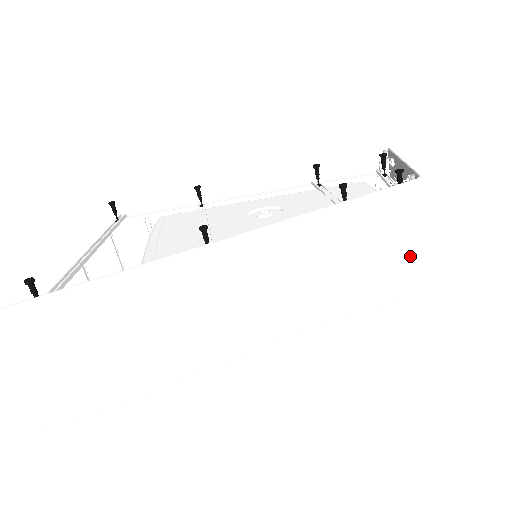
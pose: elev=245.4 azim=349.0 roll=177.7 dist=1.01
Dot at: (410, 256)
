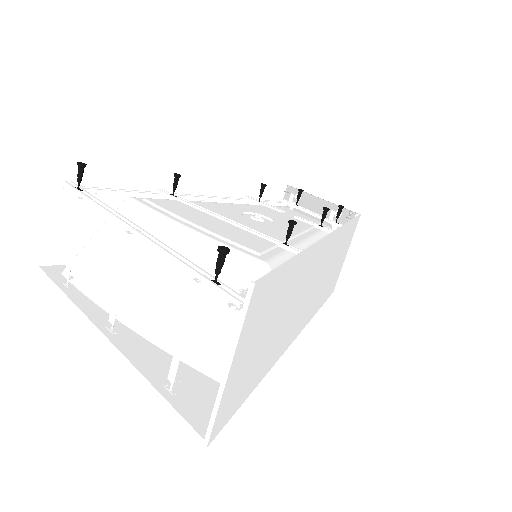
Dot at: (340, 269)
